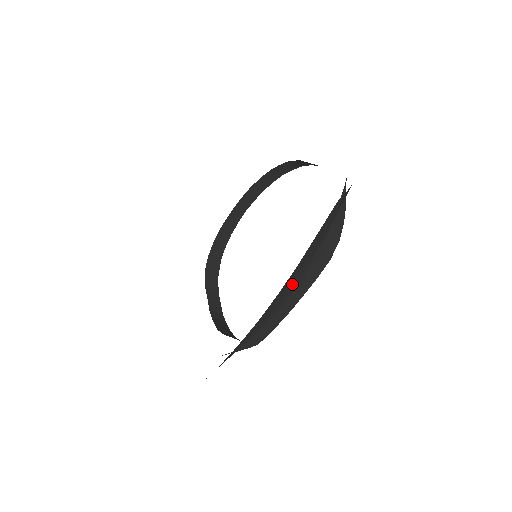
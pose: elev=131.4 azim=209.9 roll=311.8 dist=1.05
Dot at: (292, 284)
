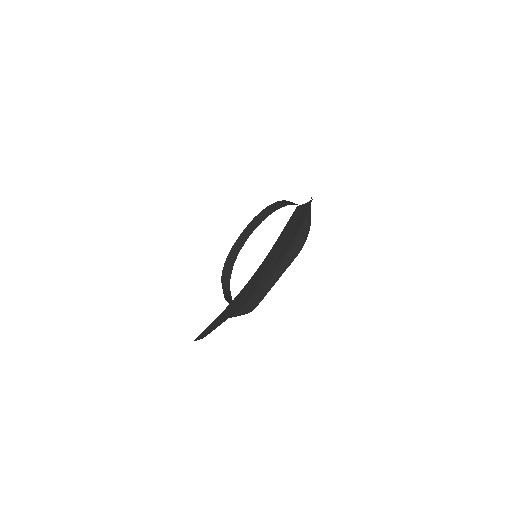
Dot at: (275, 259)
